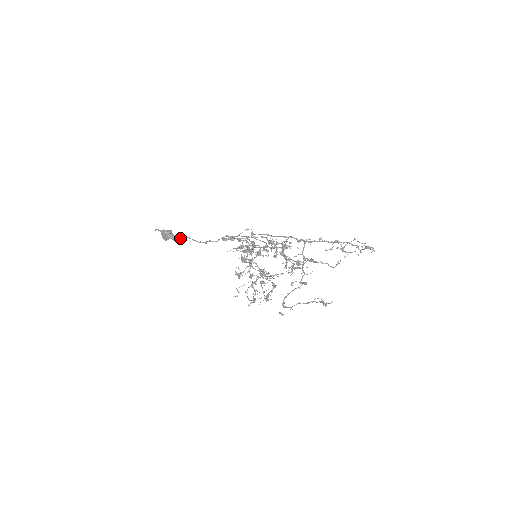
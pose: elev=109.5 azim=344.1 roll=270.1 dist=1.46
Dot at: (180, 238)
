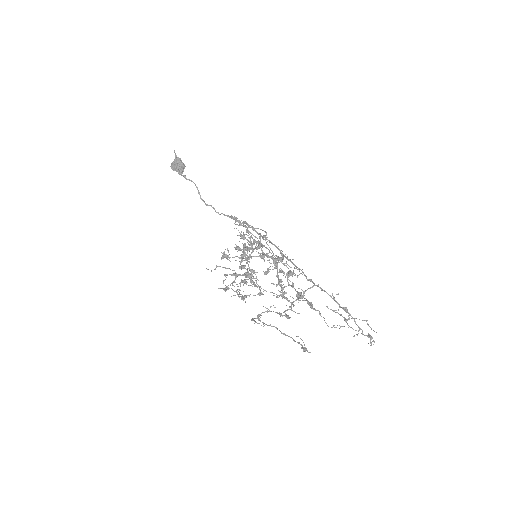
Dot at: (189, 179)
